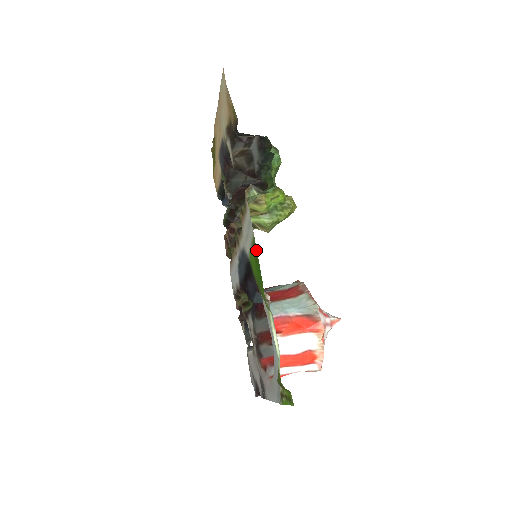
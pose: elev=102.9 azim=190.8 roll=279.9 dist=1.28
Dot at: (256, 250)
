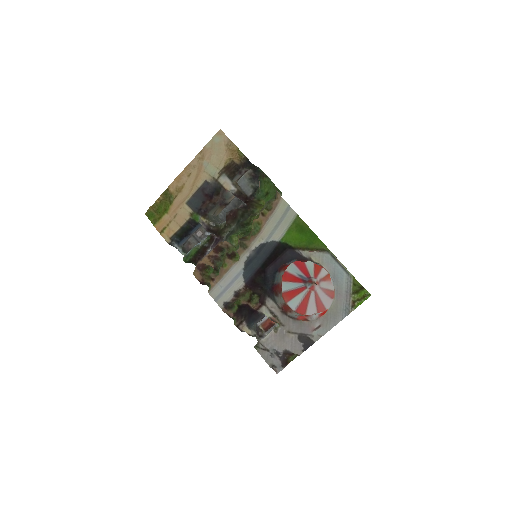
Dot at: (303, 222)
